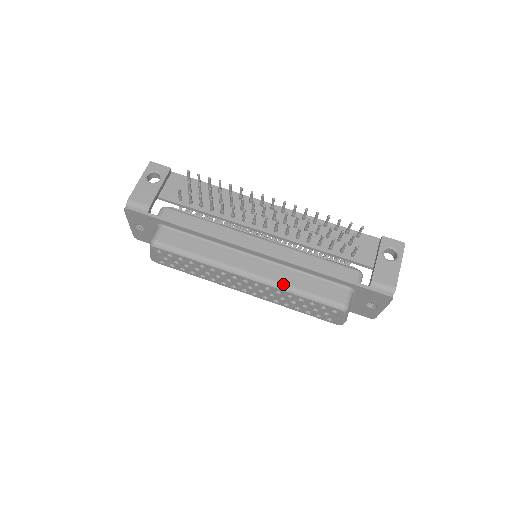
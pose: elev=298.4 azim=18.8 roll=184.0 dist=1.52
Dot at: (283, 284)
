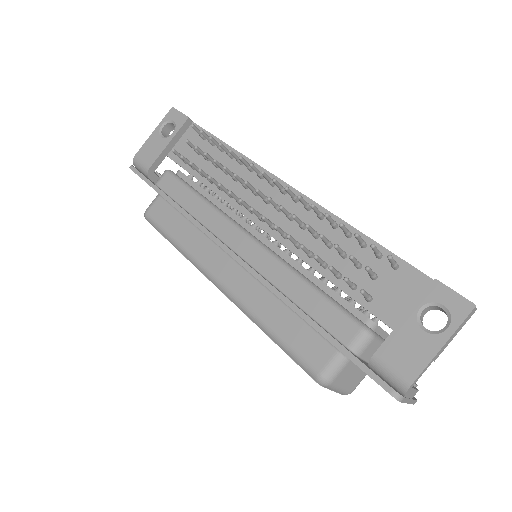
Dot at: (252, 312)
